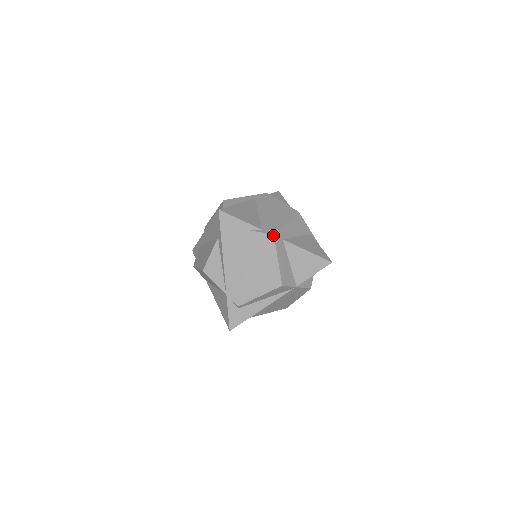
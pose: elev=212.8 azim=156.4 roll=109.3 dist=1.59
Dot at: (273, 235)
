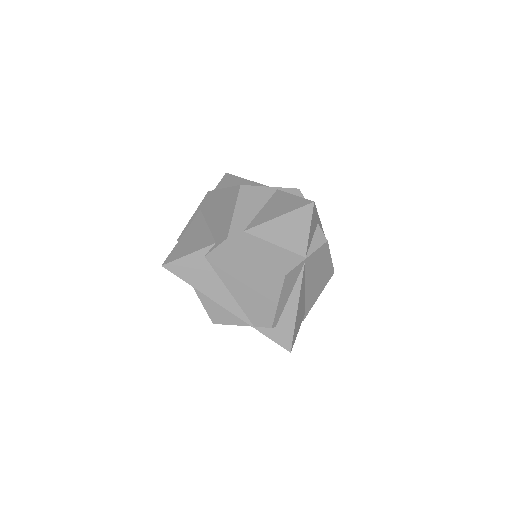
Dot at: (227, 239)
